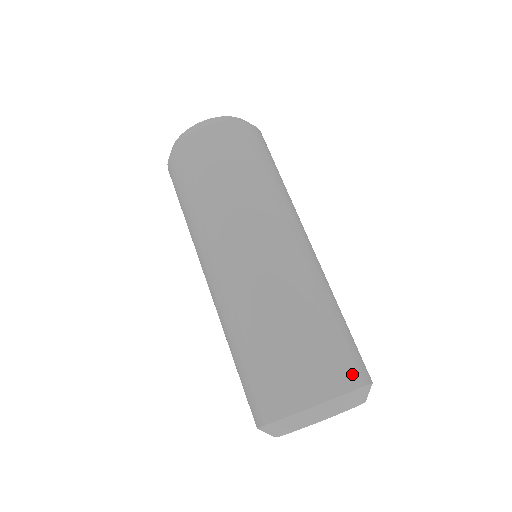
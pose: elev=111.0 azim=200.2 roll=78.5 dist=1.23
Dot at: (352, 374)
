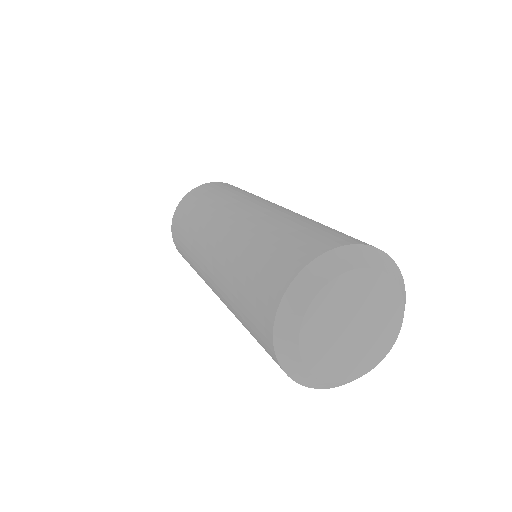
Dot at: occluded
